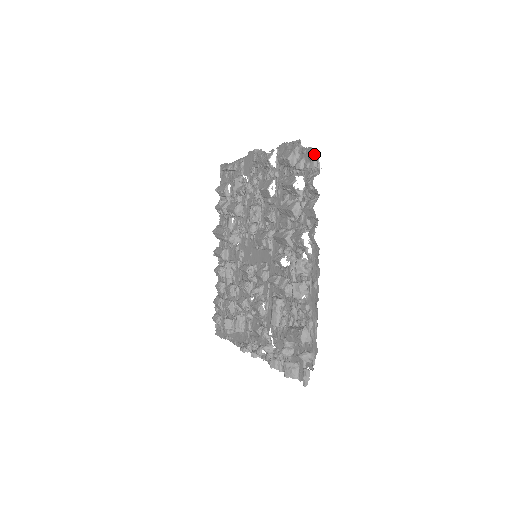
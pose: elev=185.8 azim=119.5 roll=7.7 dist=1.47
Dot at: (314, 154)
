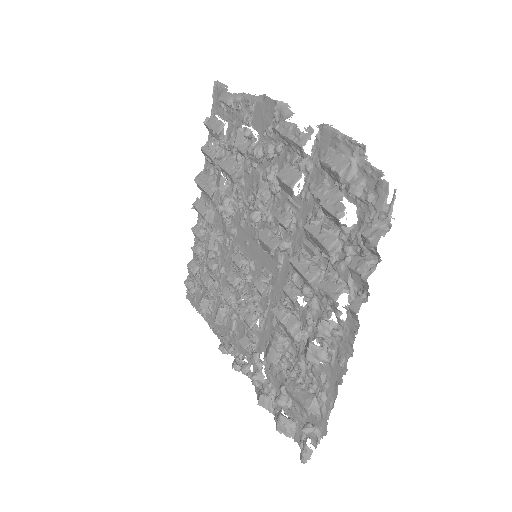
Dot at: (388, 193)
